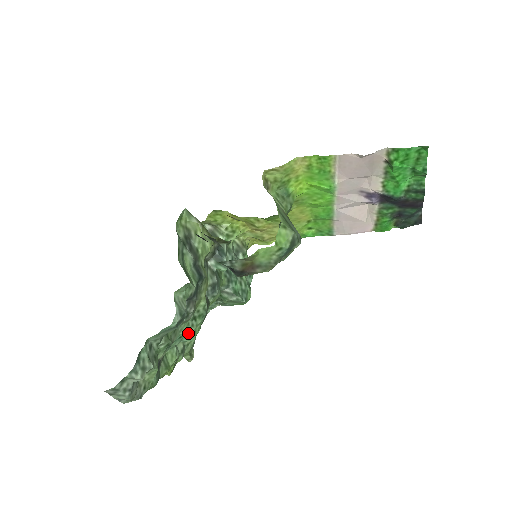
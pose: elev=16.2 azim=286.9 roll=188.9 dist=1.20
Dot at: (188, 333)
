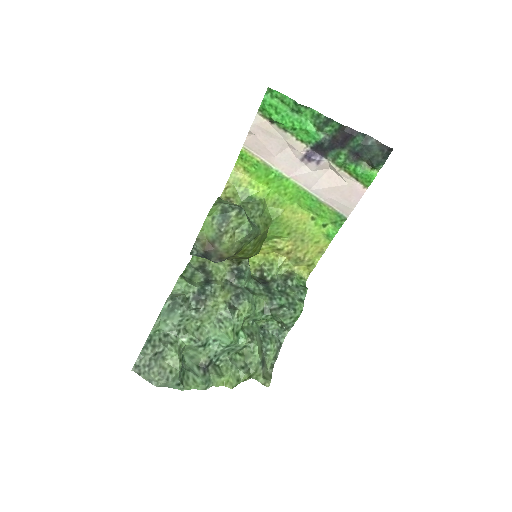
Dot at: (220, 336)
